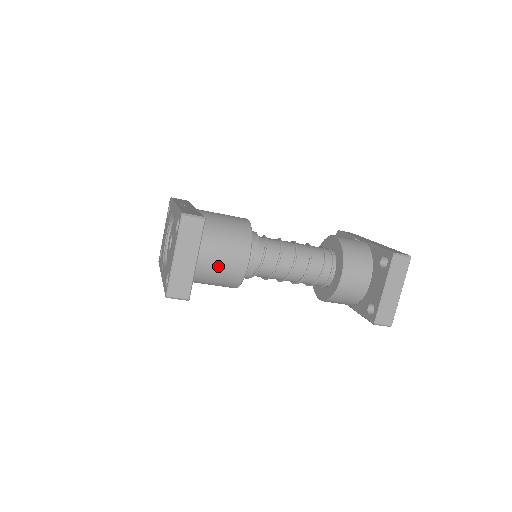
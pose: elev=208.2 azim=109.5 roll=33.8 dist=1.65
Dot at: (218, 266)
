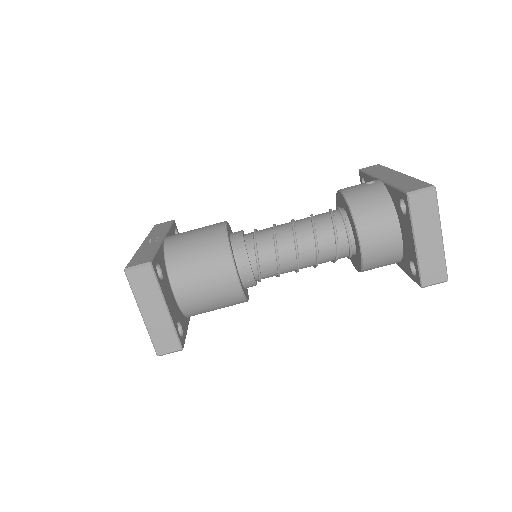
Dot at: (207, 294)
